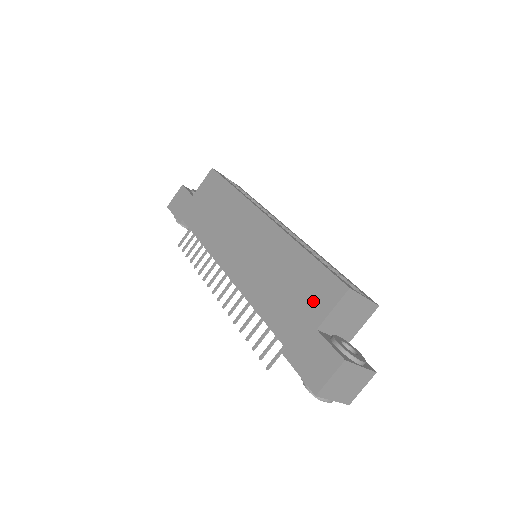
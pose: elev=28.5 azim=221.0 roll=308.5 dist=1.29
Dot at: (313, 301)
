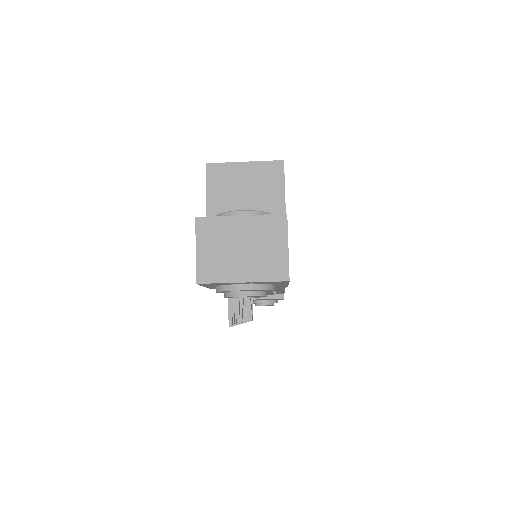
Dot at: occluded
